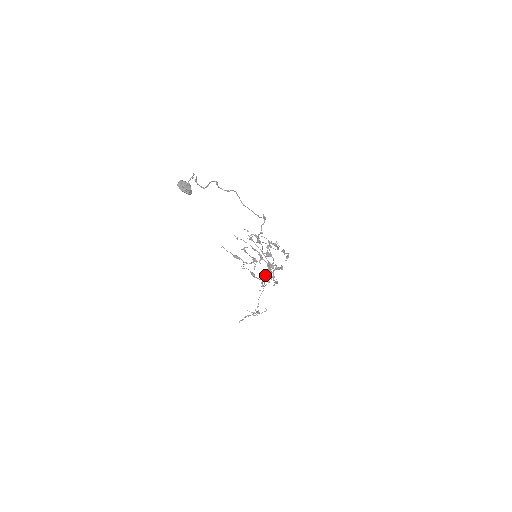
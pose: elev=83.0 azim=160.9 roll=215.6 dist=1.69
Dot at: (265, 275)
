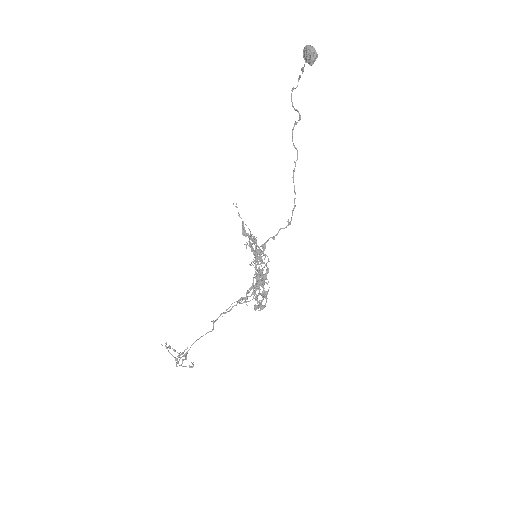
Dot at: occluded
